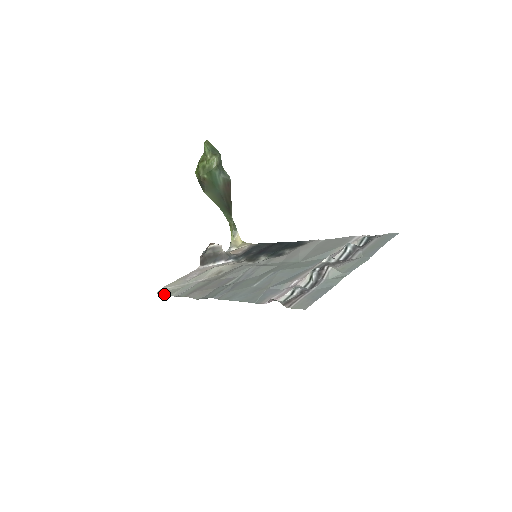
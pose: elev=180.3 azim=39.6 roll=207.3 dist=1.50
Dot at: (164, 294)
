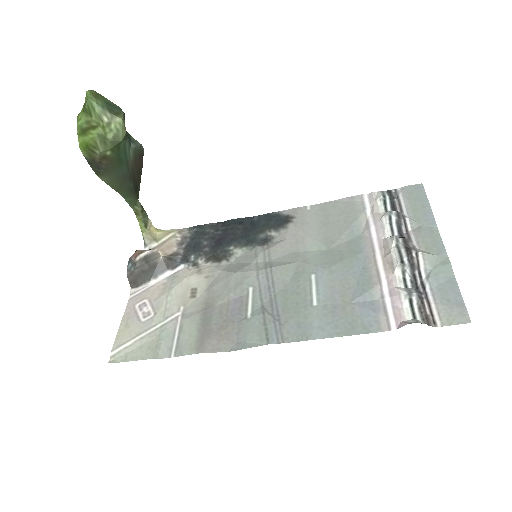
Dot at: (137, 360)
